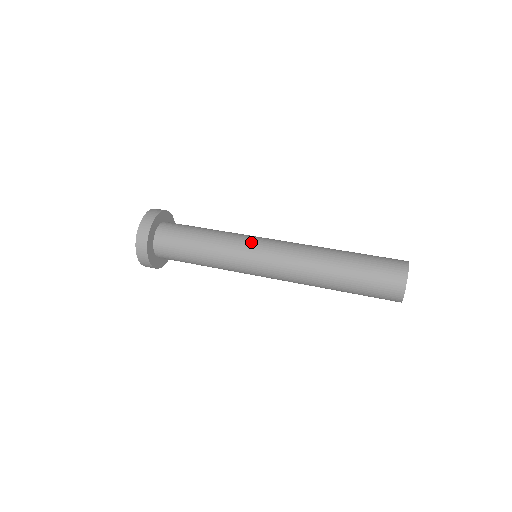
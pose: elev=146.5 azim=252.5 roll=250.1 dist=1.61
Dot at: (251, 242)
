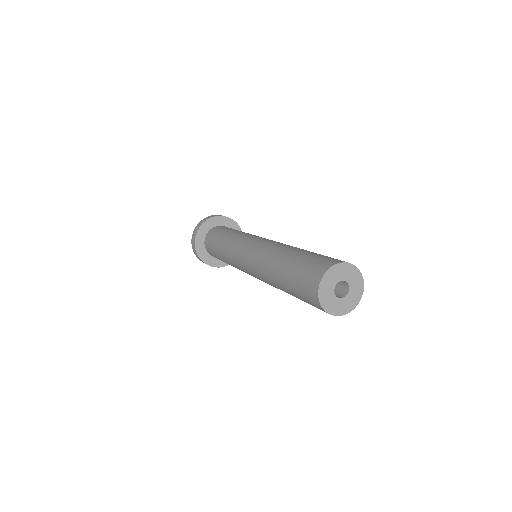
Dot at: occluded
